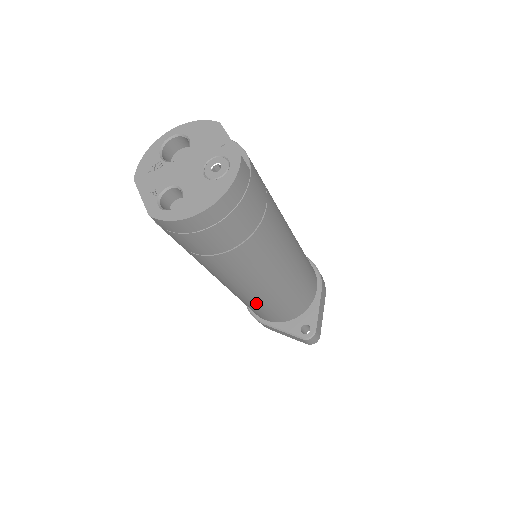
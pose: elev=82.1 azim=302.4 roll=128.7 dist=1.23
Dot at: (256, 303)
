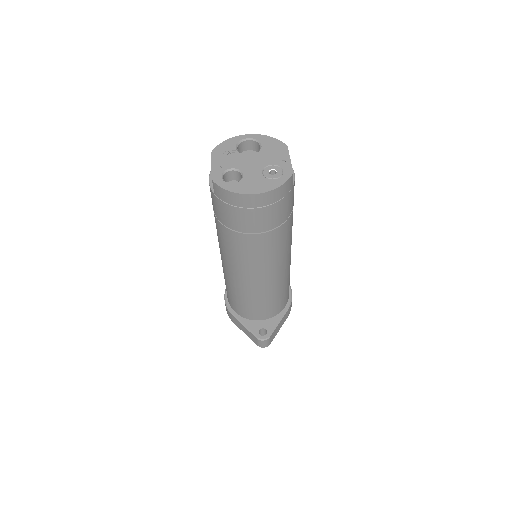
Dot at: (239, 290)
